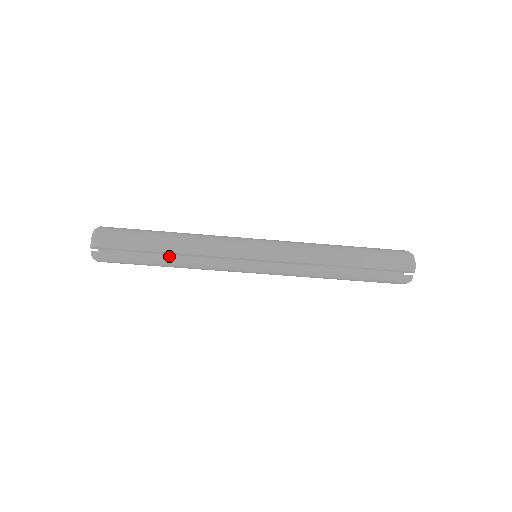
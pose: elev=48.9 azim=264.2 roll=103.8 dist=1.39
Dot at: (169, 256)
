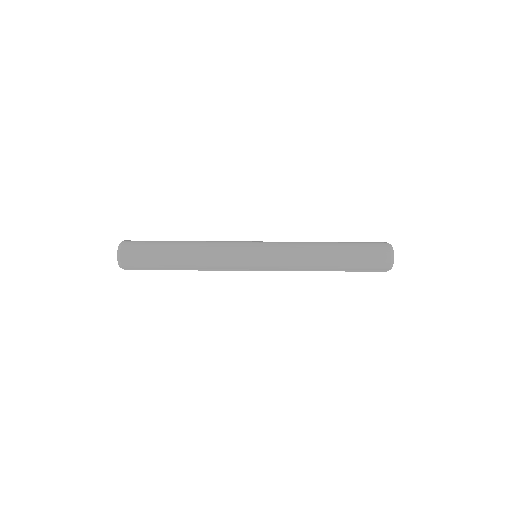
Dot at: occluded
